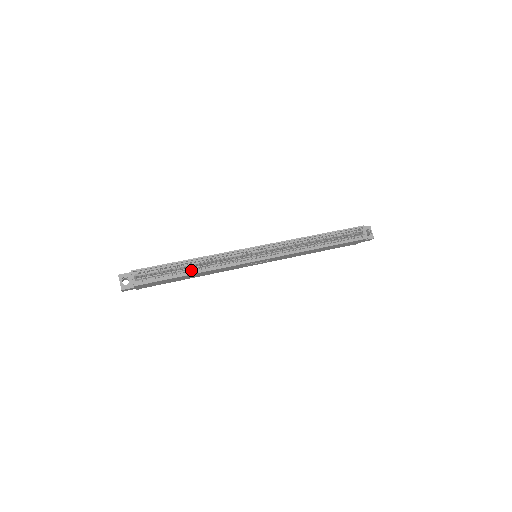
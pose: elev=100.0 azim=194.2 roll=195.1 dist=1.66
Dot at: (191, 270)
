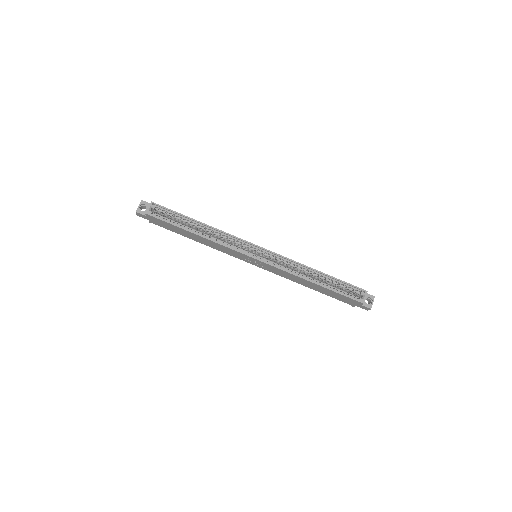
Dot at: (195, 230)
